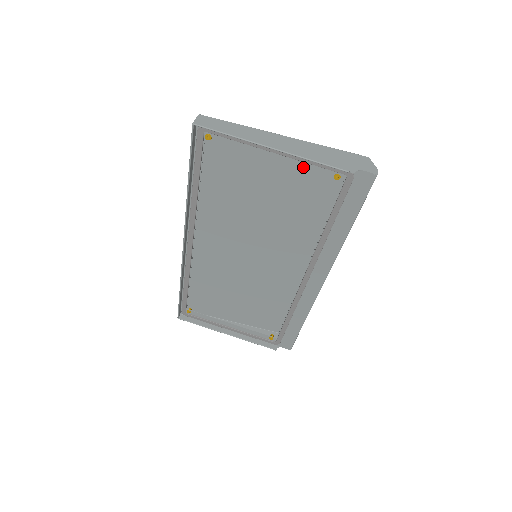
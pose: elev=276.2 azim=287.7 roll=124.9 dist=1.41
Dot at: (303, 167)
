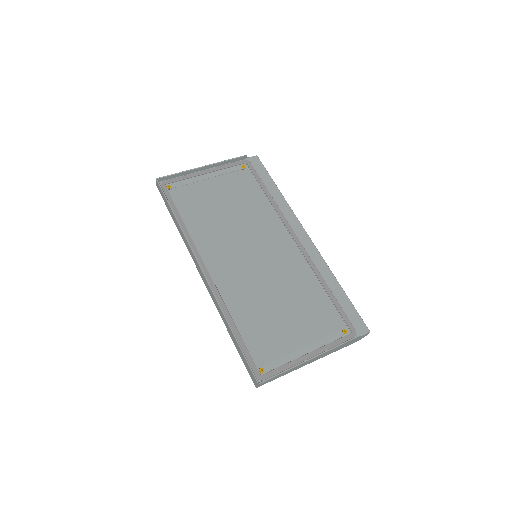
Dot at: (225, 172)
